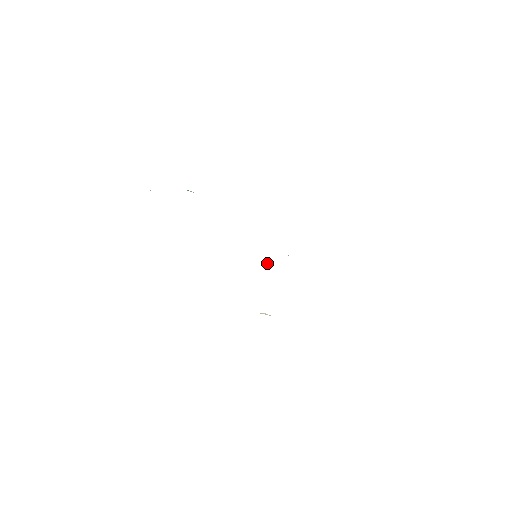
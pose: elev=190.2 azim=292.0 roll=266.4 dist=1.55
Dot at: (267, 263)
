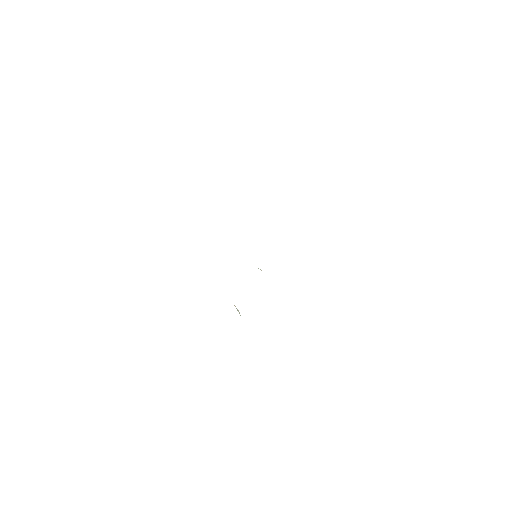
Dot at: (260, 269)
